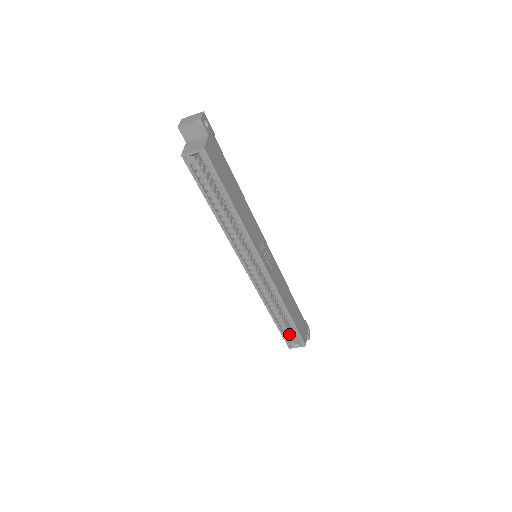
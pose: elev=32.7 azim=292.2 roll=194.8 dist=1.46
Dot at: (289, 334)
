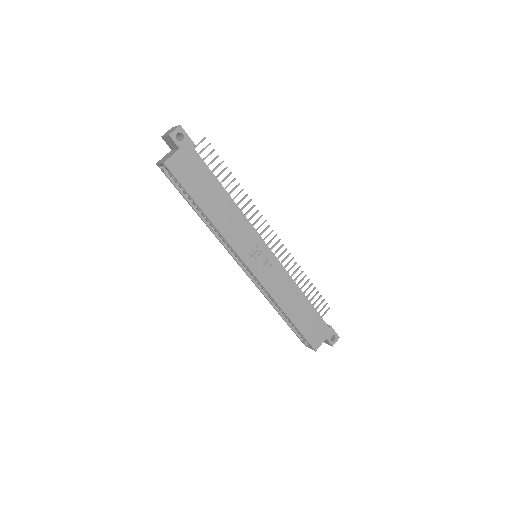
Dot at: occluded
